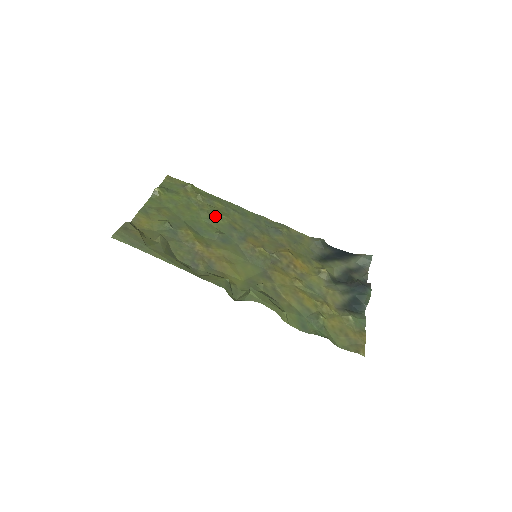
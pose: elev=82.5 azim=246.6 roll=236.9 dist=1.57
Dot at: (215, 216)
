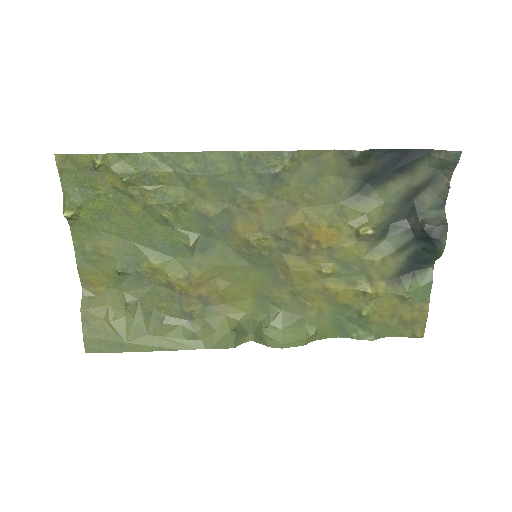
Dot at: (170, 209)
